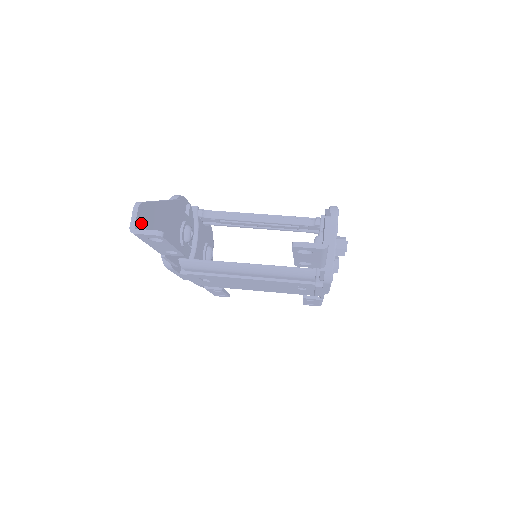
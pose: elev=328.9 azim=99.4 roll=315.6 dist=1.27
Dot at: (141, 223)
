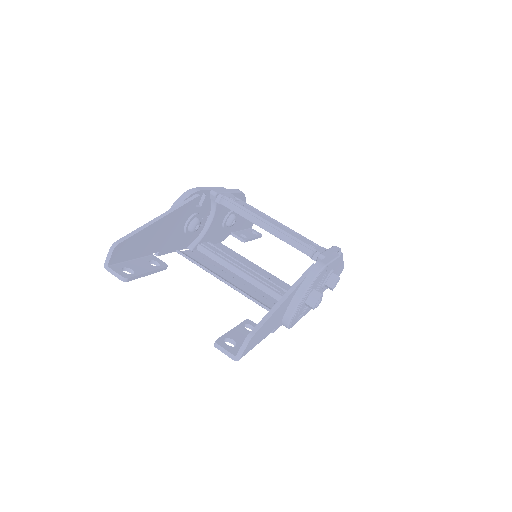
Dot at: (118, 256)
